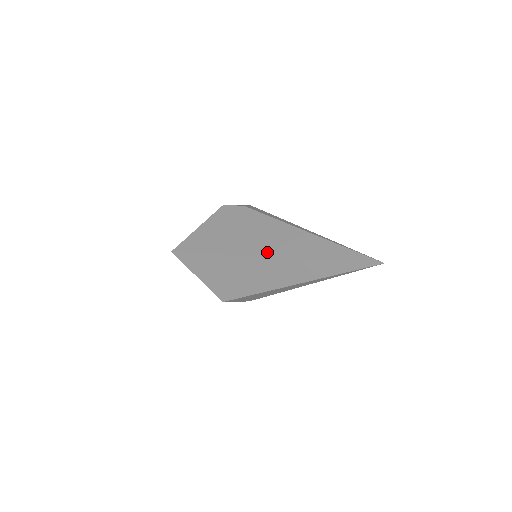
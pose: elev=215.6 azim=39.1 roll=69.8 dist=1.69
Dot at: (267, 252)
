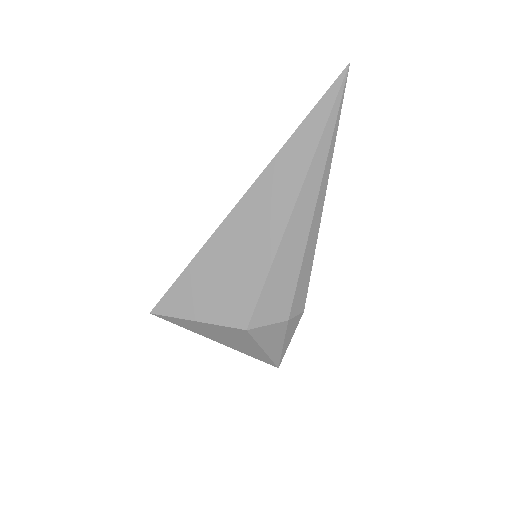
Dot at: (241, 198)
